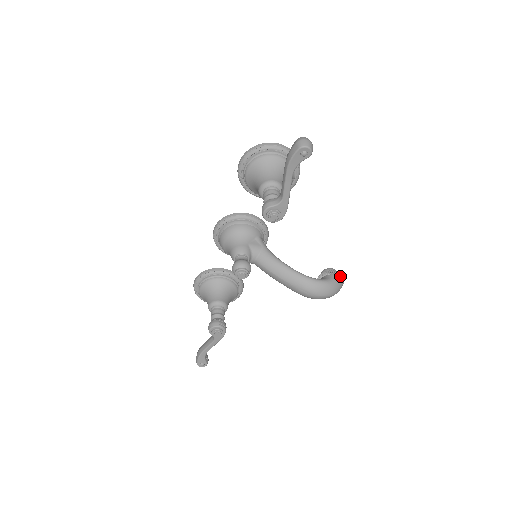
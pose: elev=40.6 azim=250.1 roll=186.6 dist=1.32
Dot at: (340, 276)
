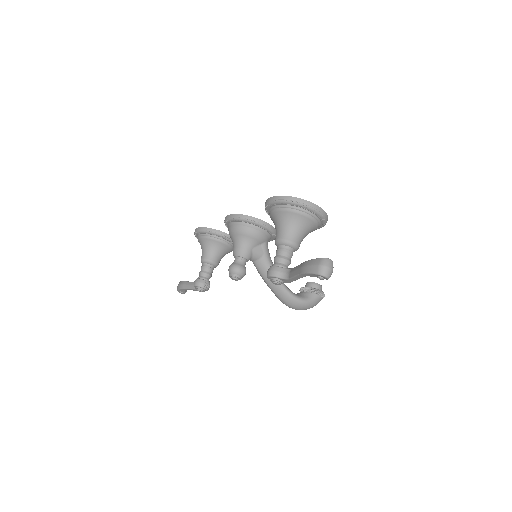
Dot at: (321, 296)
